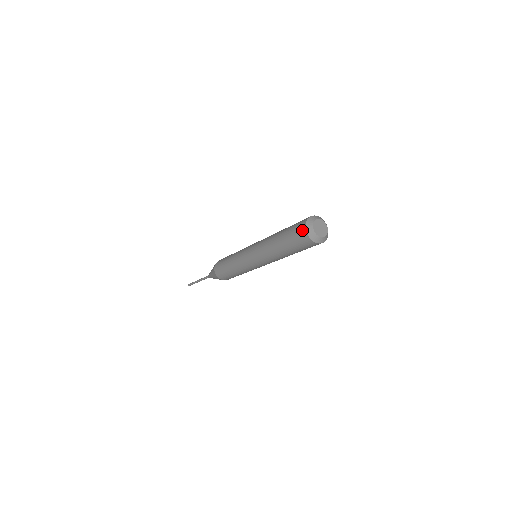
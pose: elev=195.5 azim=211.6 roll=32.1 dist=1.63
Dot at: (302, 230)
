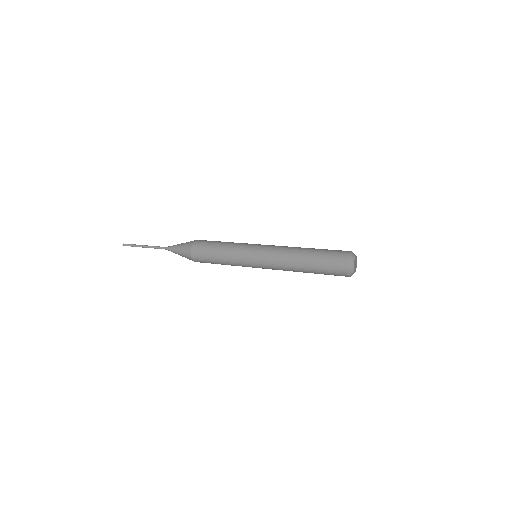
Dot at: occluded
